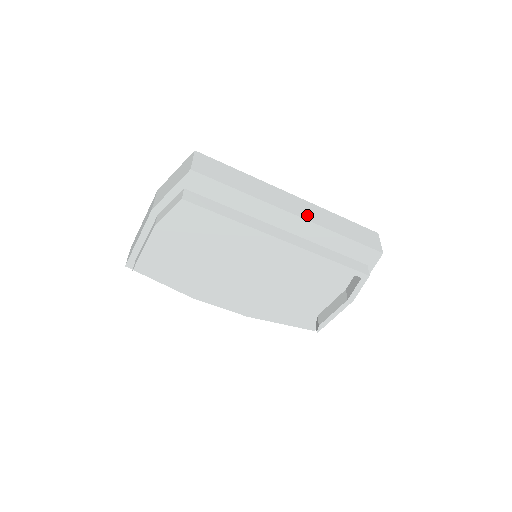
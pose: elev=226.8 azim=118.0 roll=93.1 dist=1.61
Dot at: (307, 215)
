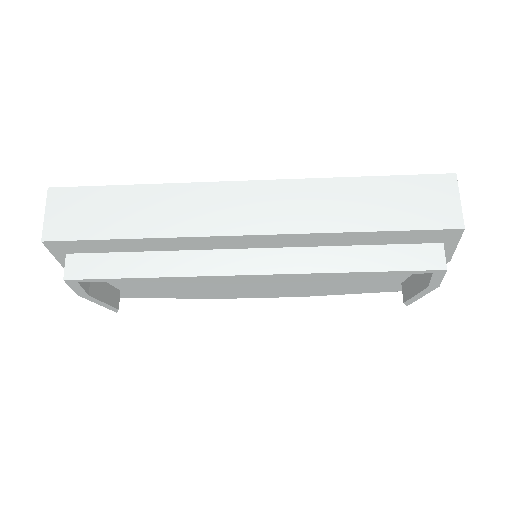
Dot at: (277, 220)
